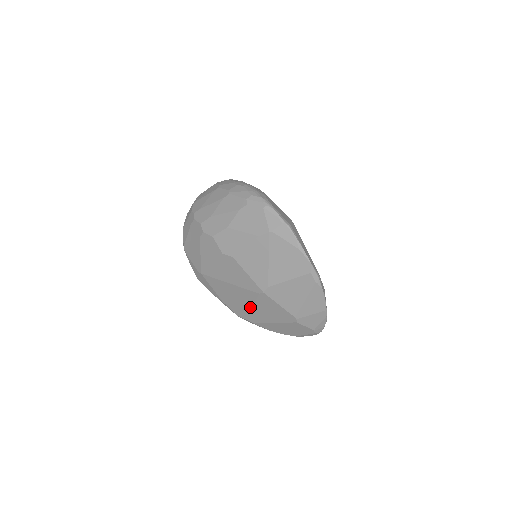
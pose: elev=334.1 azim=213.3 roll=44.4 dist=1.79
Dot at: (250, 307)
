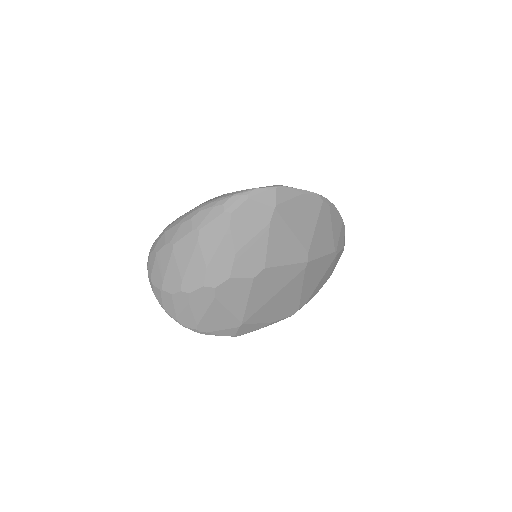
Dot at: (300, 292)
